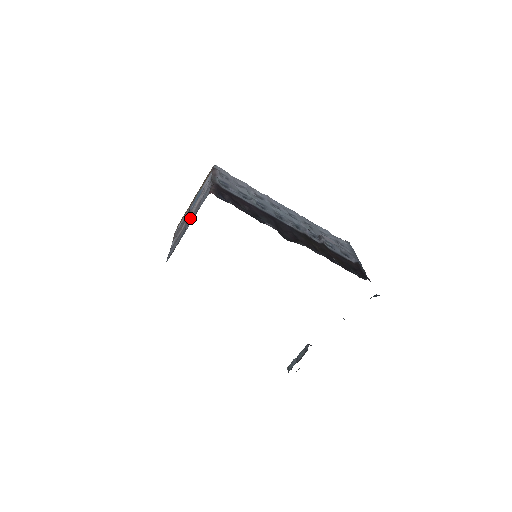
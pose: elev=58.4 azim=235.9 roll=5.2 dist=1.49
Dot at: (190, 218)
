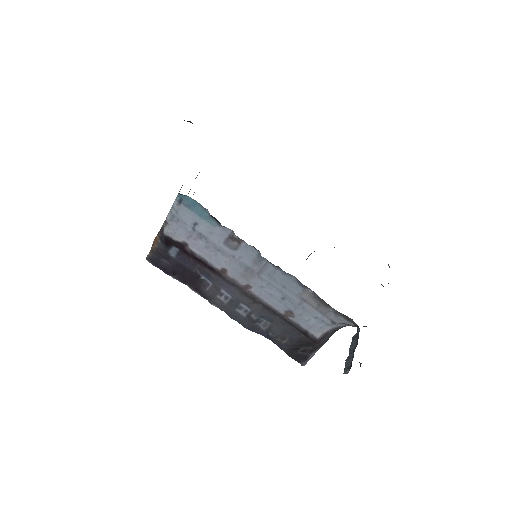
Dot at: occluded
